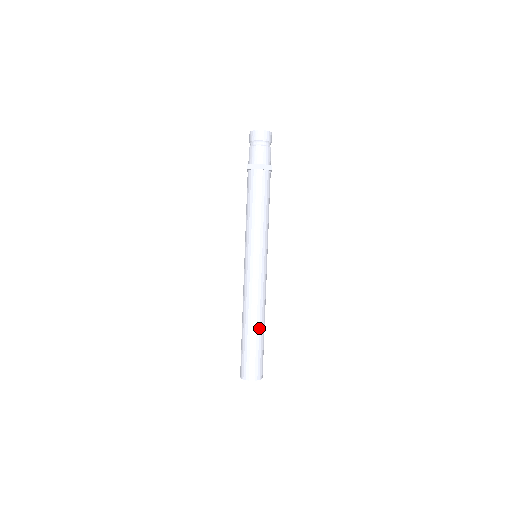
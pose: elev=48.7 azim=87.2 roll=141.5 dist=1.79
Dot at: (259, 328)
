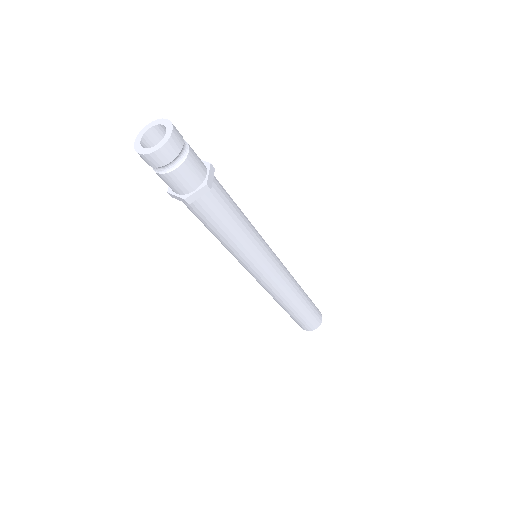
Dot at: (296, 307)
